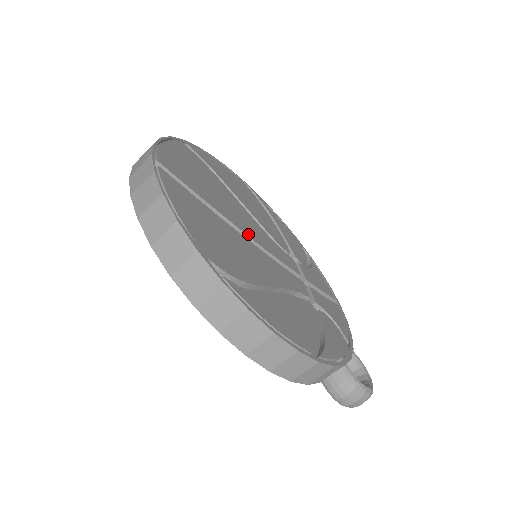
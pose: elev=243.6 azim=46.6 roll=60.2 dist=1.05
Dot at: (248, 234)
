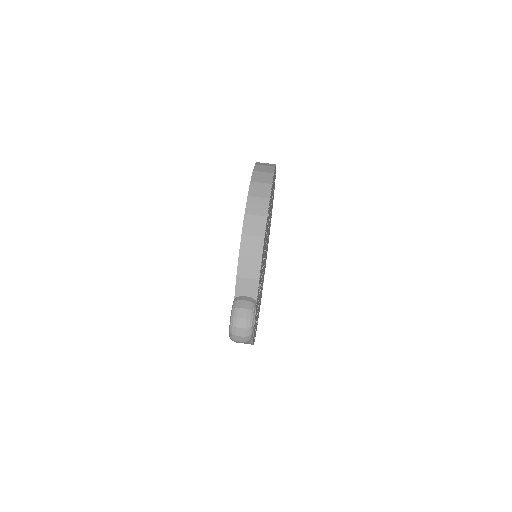
Dot at: occluded
